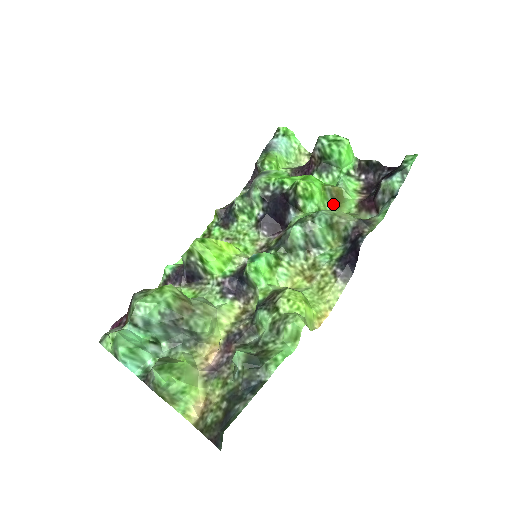
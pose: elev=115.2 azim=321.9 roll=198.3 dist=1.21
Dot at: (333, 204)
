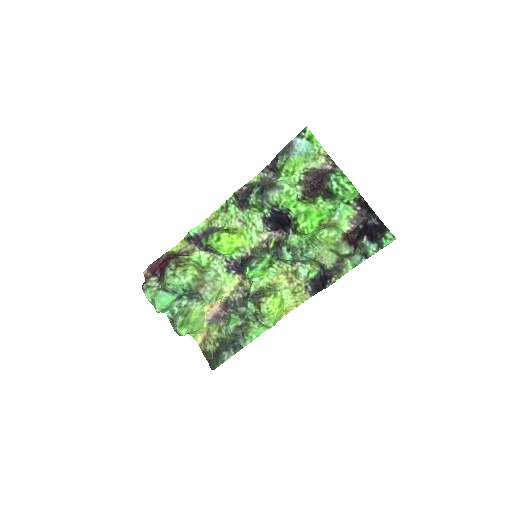
Dot at: occluded
